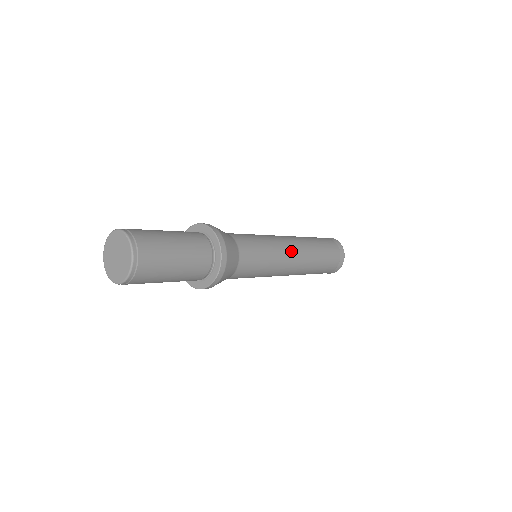
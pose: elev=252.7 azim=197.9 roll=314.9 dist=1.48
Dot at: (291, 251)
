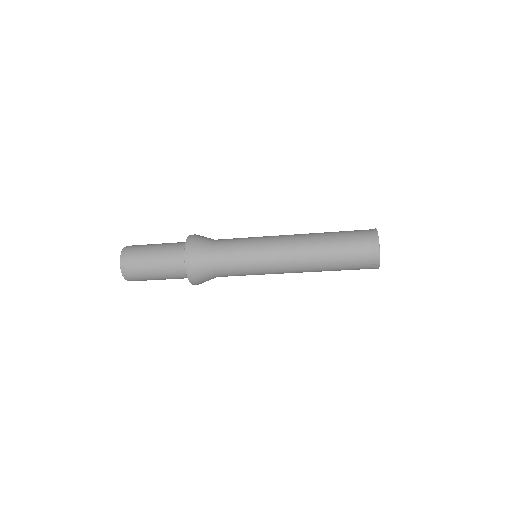
Dot at: (281, 237)
